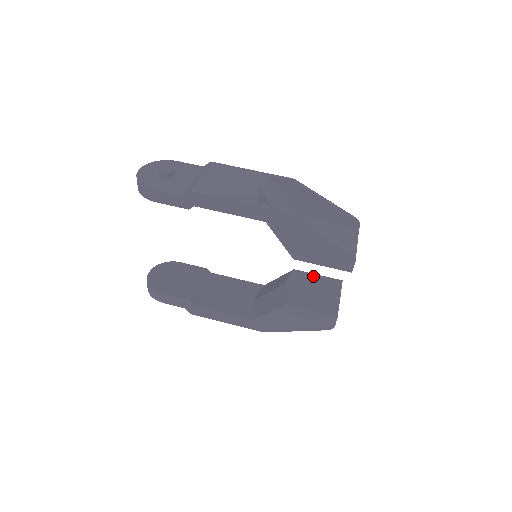
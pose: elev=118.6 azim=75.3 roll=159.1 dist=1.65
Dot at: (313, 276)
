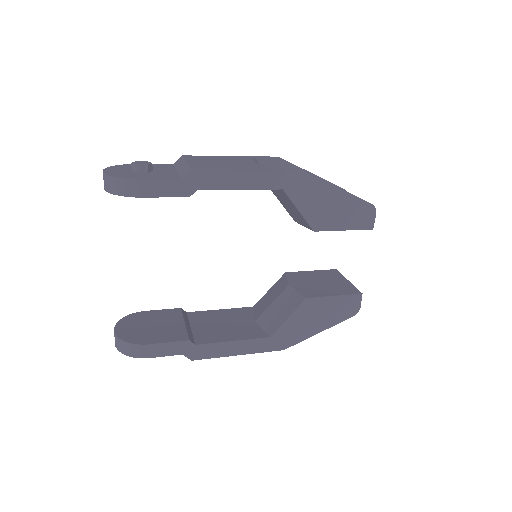
Dot at: (308, 272)
